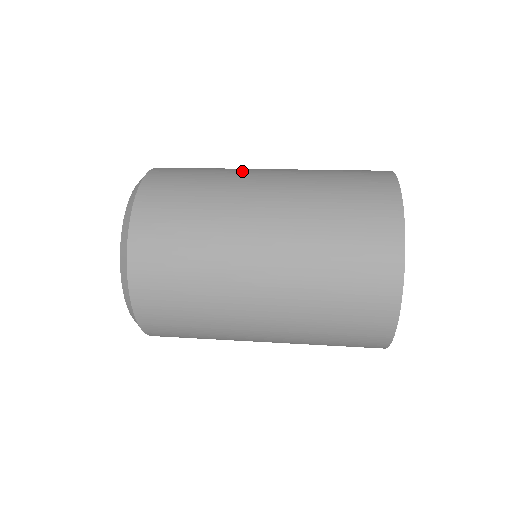
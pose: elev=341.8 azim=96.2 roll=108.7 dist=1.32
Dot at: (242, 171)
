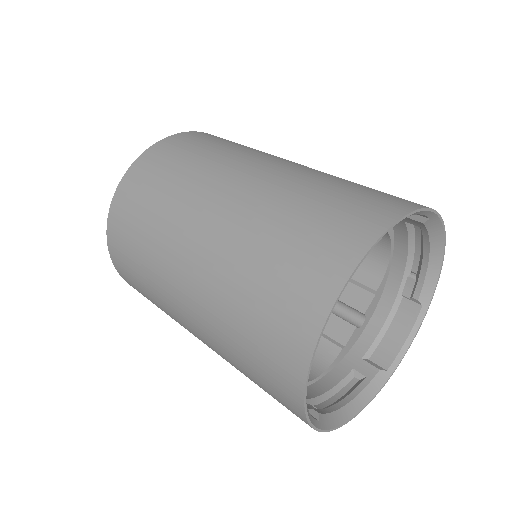
Dot at: (172, 238)
